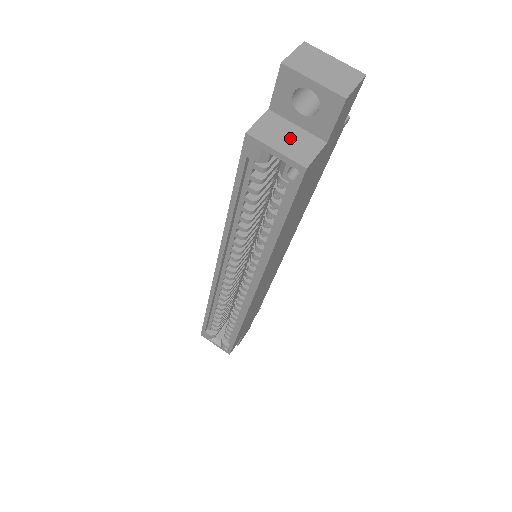
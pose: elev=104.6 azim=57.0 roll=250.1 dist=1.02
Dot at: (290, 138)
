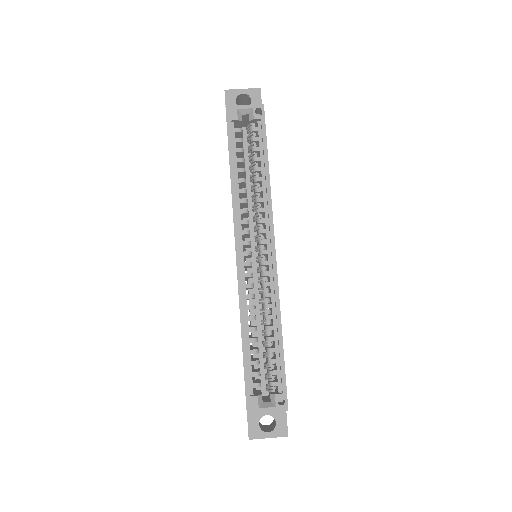
Dot at: occluded
